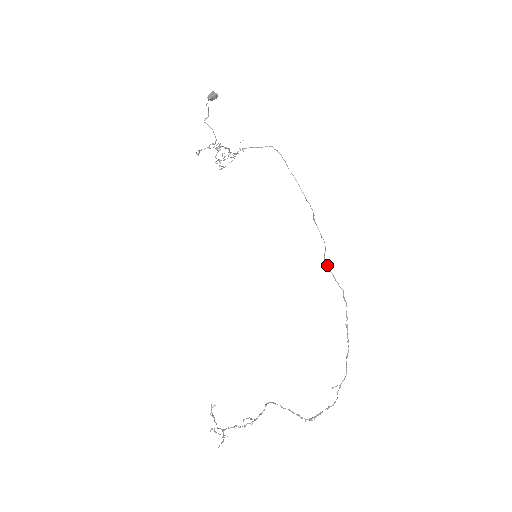
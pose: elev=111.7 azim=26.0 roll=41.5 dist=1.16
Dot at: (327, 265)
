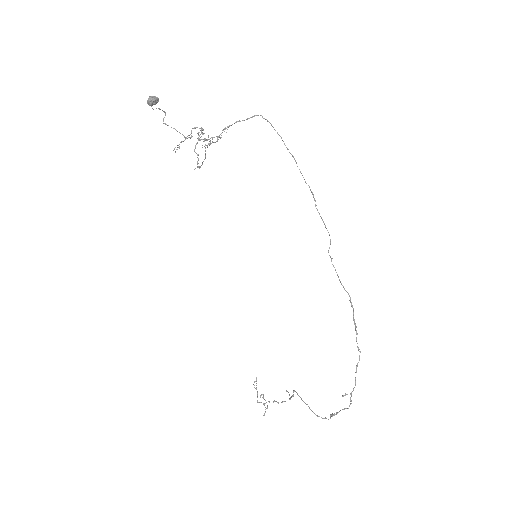
Dot at: occluded
